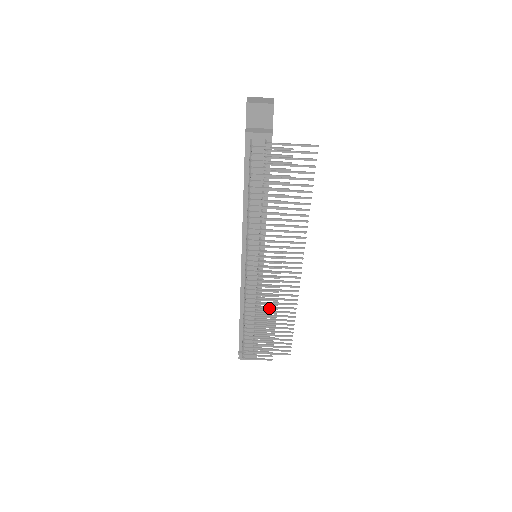
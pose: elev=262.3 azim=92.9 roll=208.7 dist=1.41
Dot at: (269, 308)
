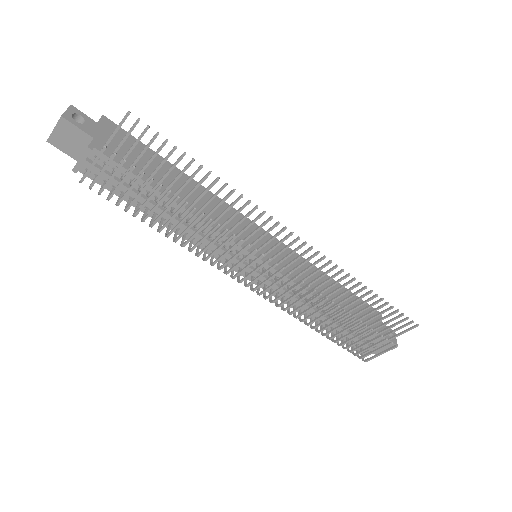
Dot at: (318, 302)
